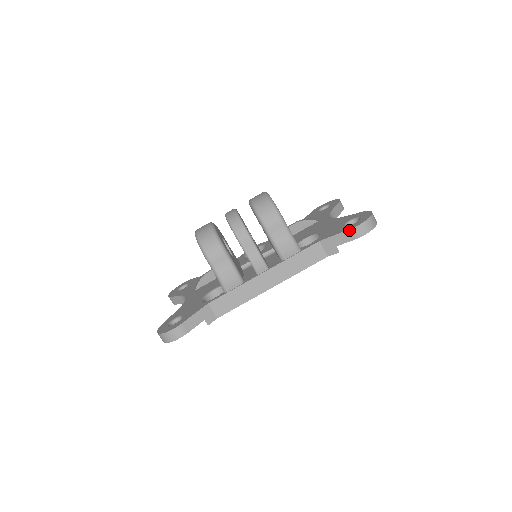
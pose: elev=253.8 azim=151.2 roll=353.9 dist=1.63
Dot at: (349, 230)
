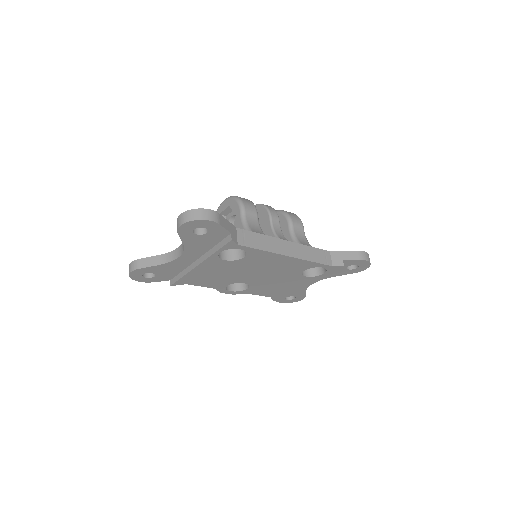
Dot at: (357, 251)
